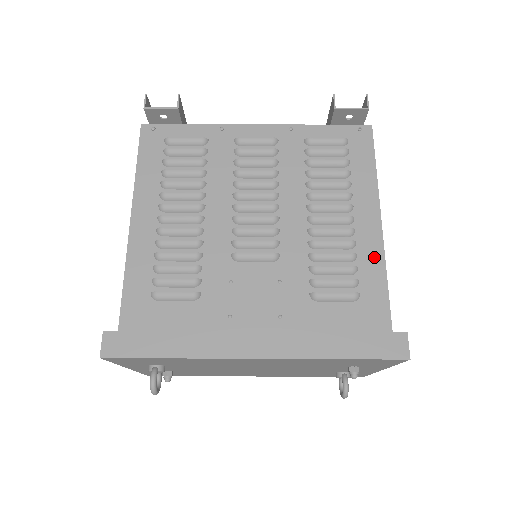
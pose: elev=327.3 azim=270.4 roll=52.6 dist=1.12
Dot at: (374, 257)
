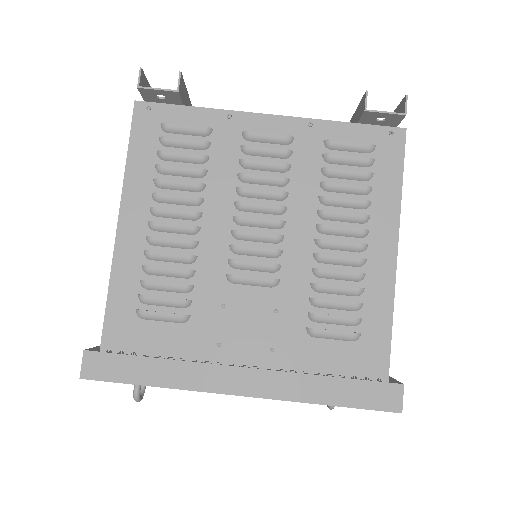
Dot at: (382, 293)
